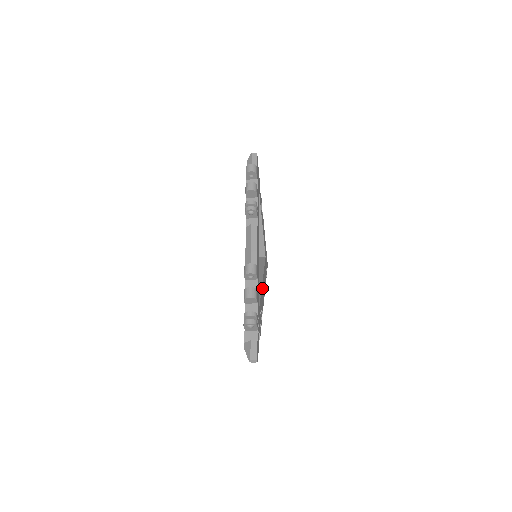
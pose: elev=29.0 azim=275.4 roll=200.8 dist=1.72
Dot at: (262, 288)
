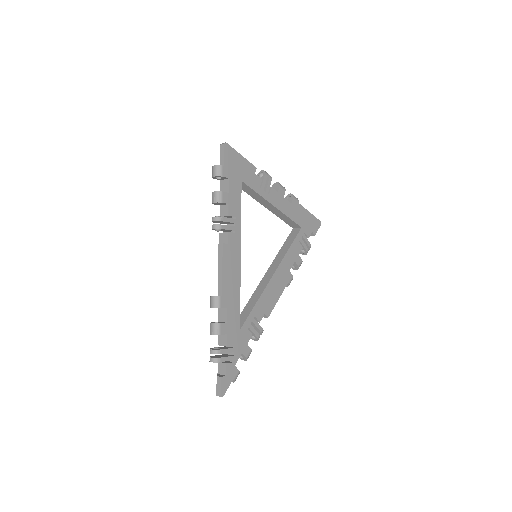
Dot at: (268, 289)
